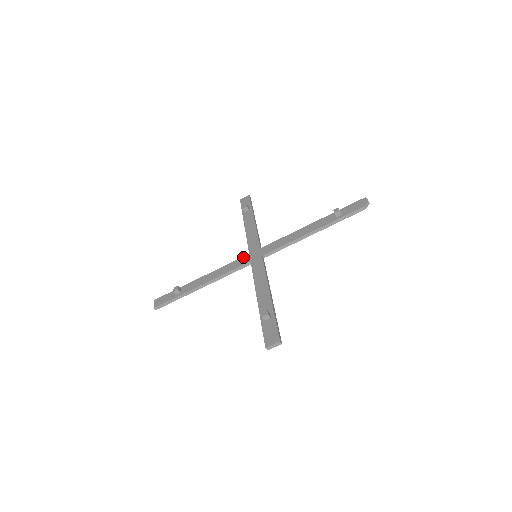
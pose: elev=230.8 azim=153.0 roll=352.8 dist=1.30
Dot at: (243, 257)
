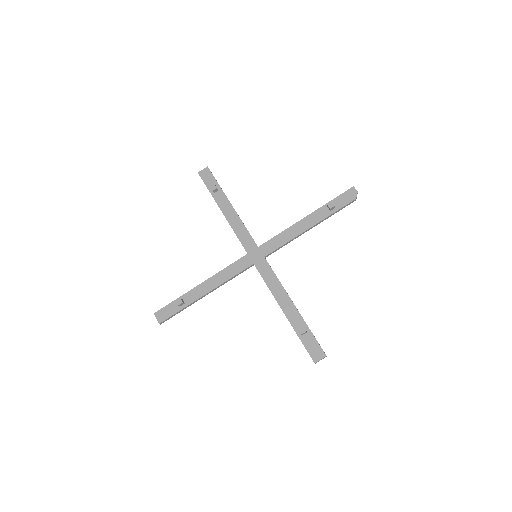
Dot at: (242, 258)
